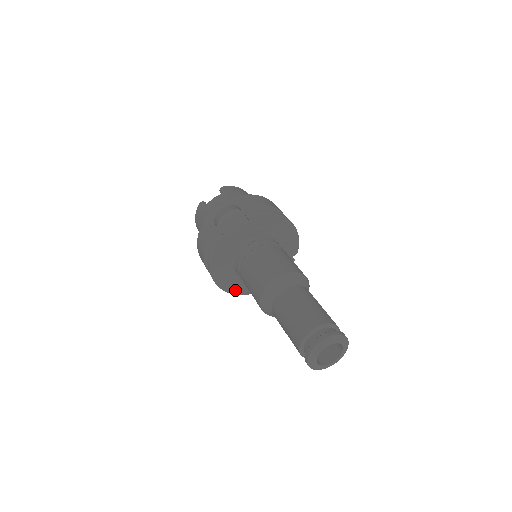
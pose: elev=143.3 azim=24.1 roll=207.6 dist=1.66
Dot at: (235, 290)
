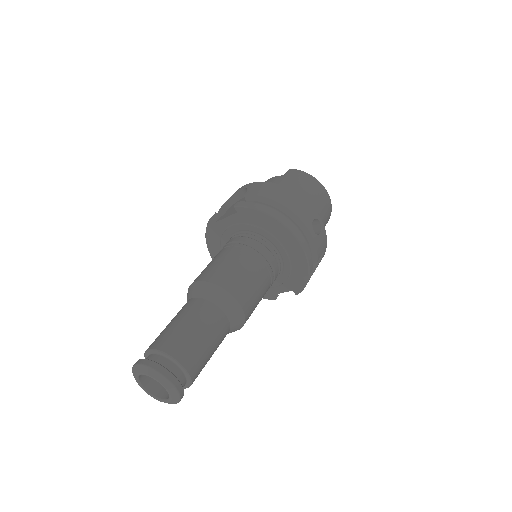
Dot at: occluded
